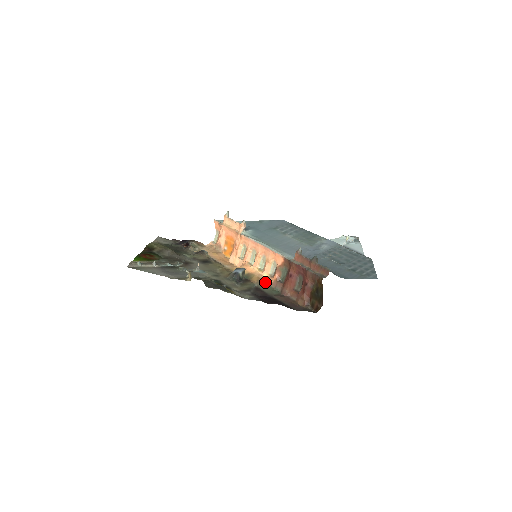
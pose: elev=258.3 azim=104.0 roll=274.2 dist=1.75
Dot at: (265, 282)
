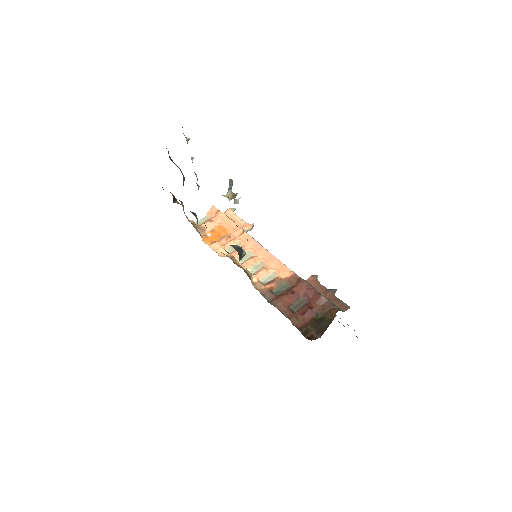
Dot at: (253, 284)
